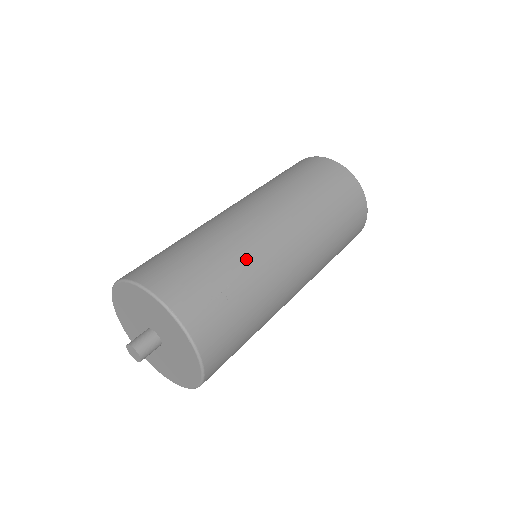
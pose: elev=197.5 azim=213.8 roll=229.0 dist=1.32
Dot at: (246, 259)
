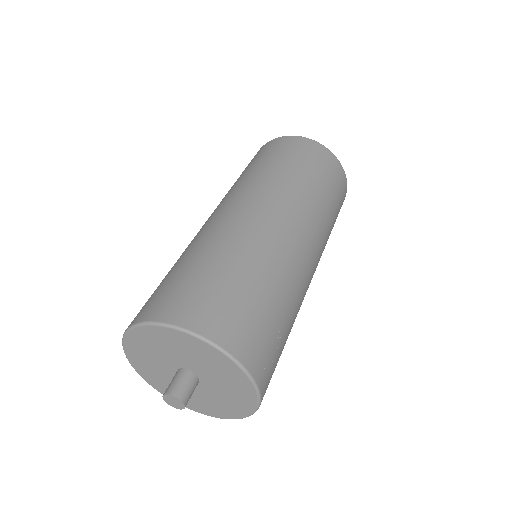
Dot at: (291, 291)
